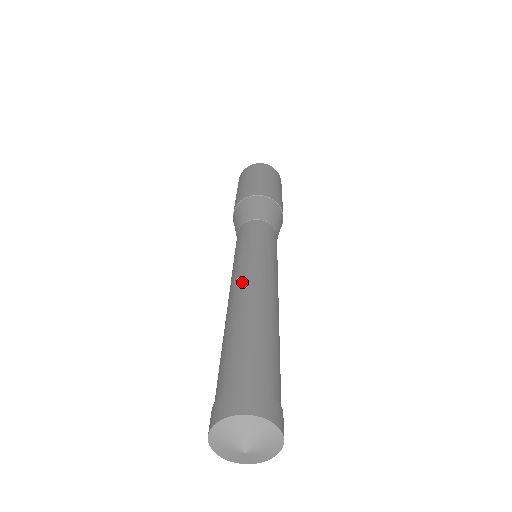
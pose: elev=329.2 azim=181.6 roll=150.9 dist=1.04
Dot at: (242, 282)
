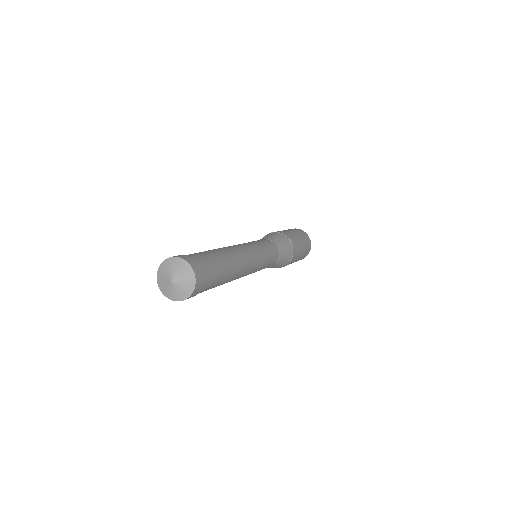
Dot at: occluded
